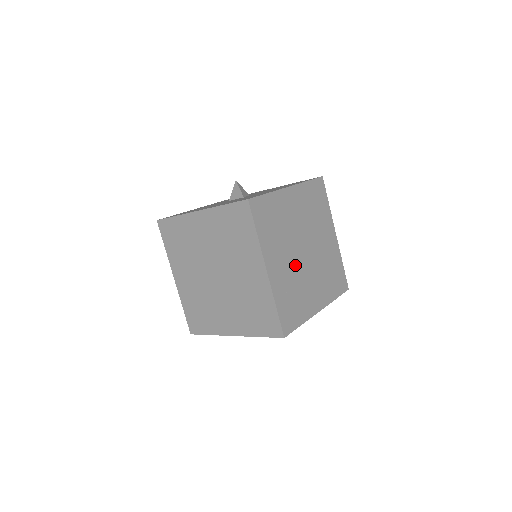
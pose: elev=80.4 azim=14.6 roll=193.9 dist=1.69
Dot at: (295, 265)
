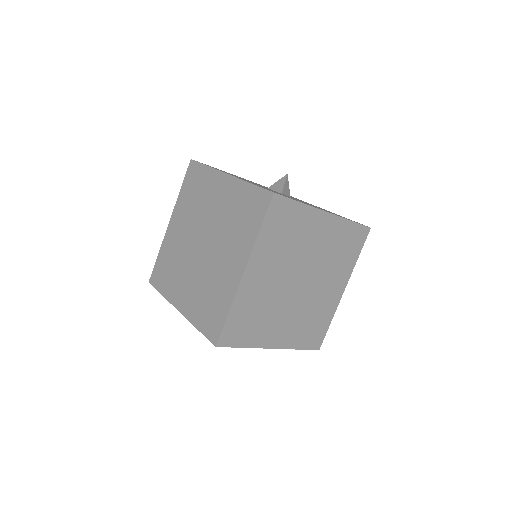
Dot at: (279, 288)
